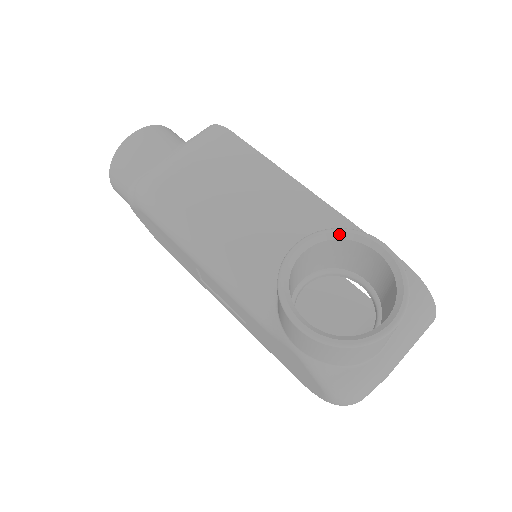
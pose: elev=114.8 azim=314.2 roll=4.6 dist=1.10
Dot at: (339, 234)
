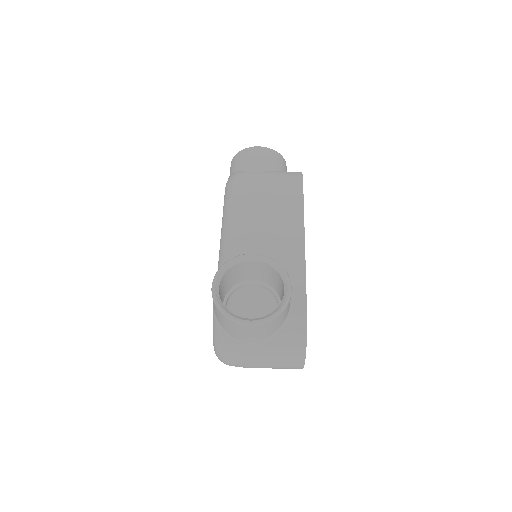
Dot at: (277, 267)
